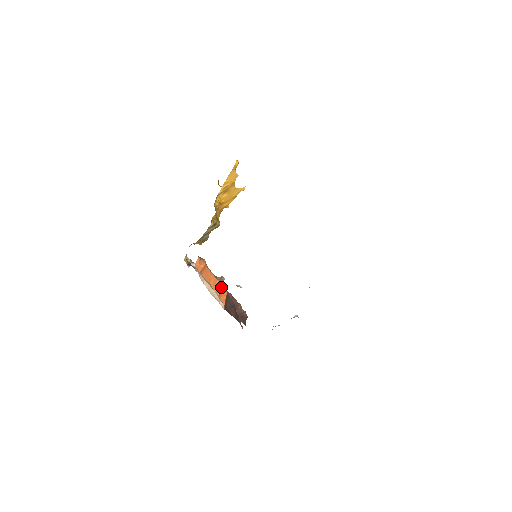
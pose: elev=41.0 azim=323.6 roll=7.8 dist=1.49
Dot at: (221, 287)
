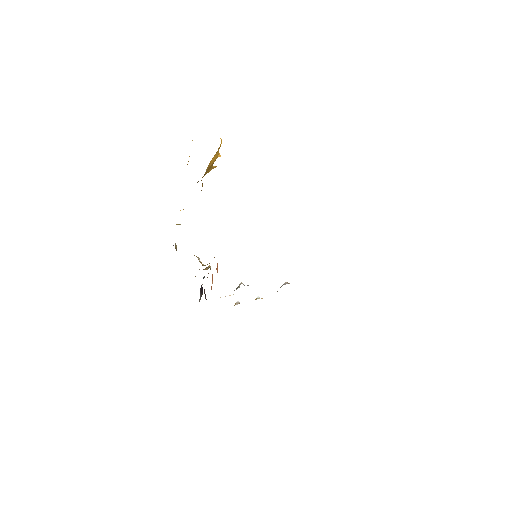
Dot at: (212, 277)
